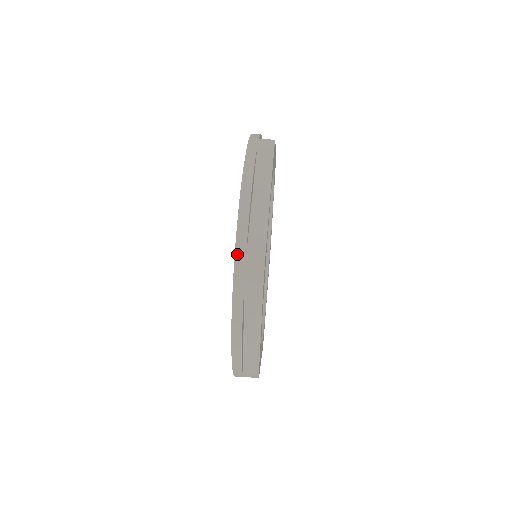
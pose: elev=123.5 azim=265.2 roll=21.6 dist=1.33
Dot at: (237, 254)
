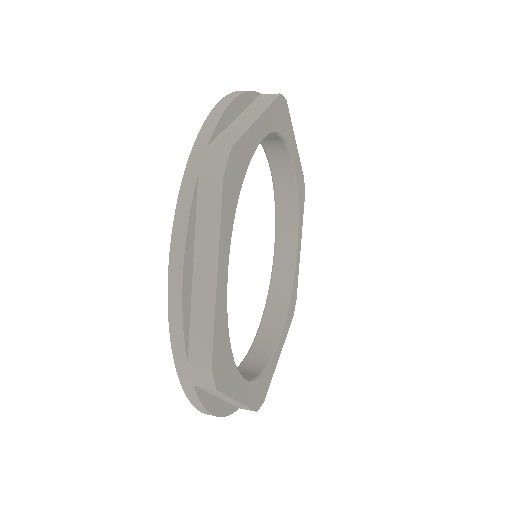
Dot at: (197, 144)
